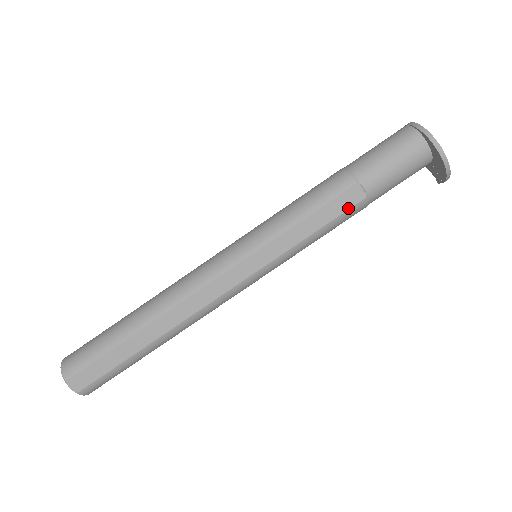
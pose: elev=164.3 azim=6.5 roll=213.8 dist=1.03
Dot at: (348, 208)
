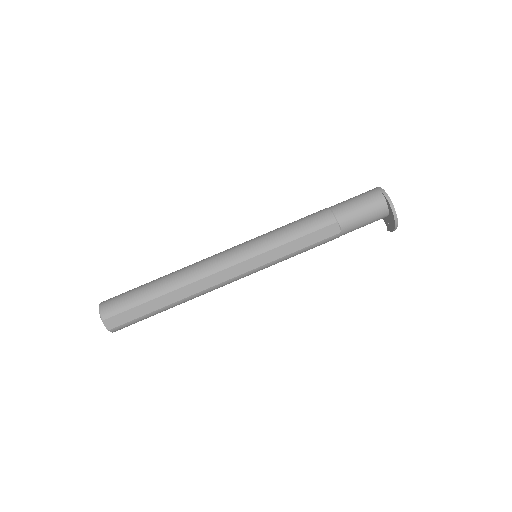
Dot at: (327, 237)
